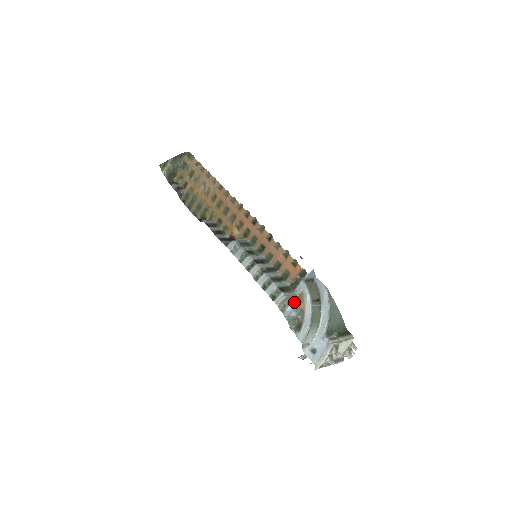
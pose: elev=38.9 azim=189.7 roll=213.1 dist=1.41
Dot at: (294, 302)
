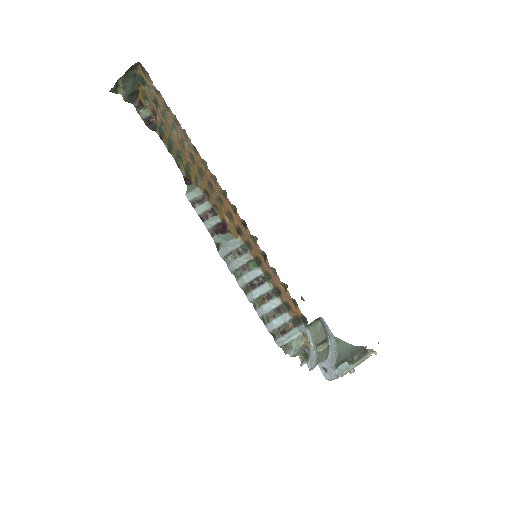
Dot at: (295, 348)
